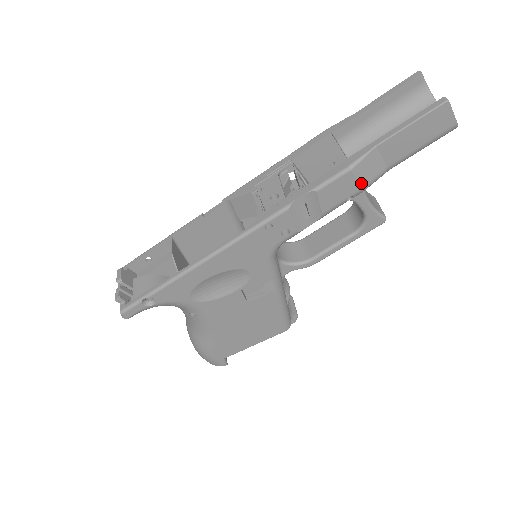
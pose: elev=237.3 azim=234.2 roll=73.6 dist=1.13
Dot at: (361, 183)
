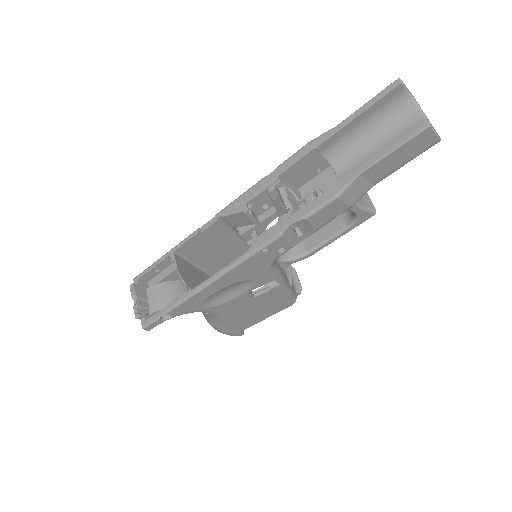
Dot at: (349, 204)
